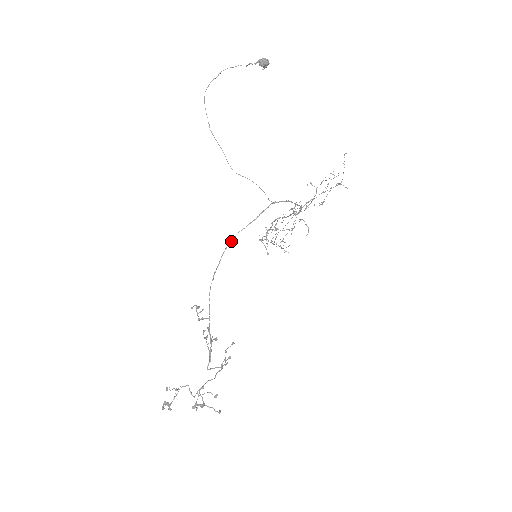
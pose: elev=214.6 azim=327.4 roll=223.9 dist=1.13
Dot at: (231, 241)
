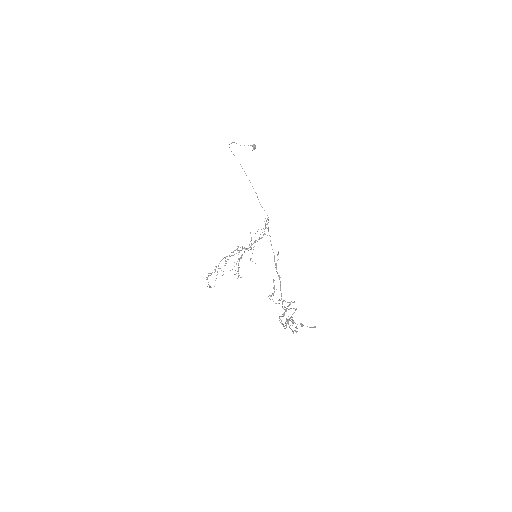
Dot at: (268, 227)
